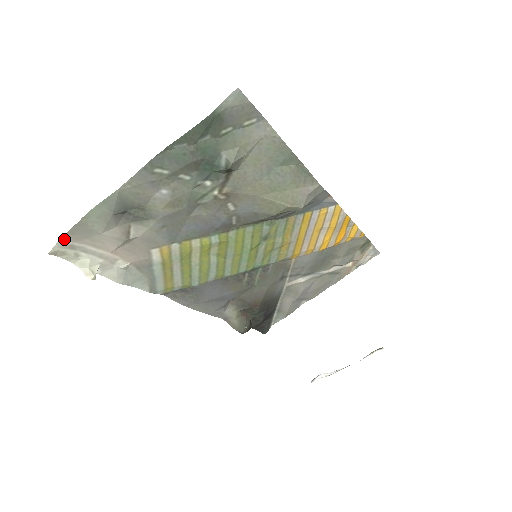
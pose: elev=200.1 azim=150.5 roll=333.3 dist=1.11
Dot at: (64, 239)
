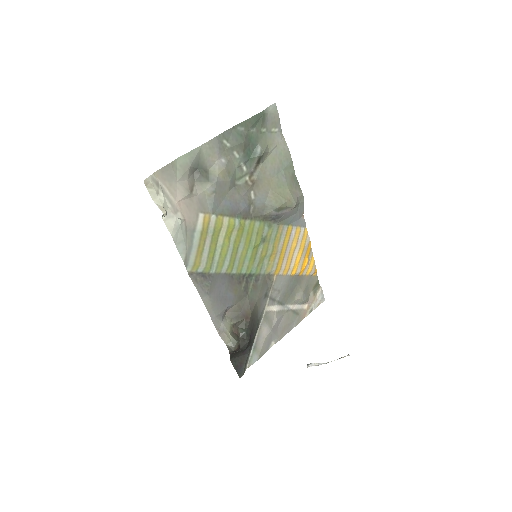
Dot at: (155, 175)
